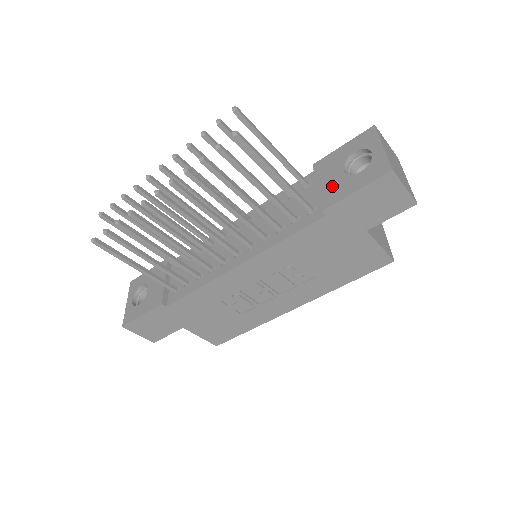
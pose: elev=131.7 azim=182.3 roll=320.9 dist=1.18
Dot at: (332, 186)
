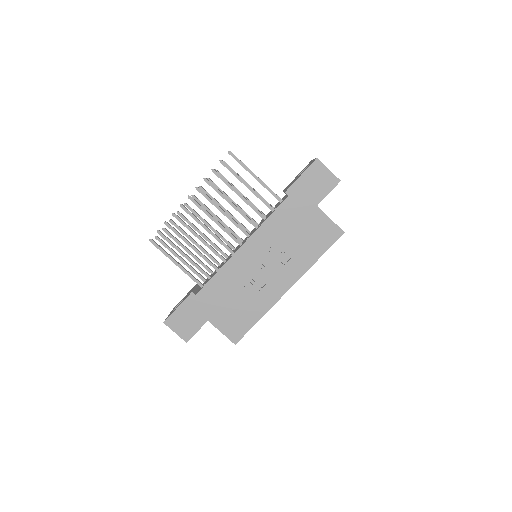
Dot at: occluded
